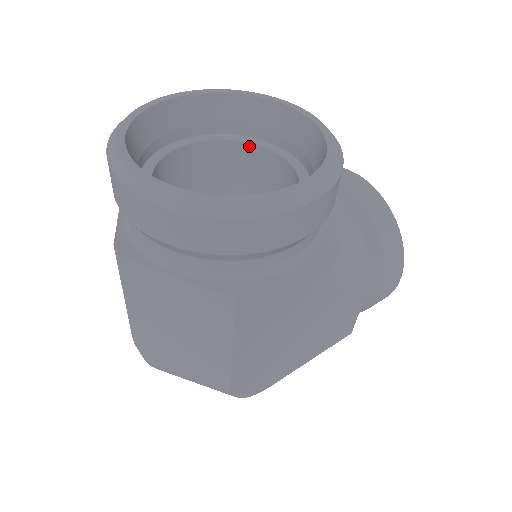
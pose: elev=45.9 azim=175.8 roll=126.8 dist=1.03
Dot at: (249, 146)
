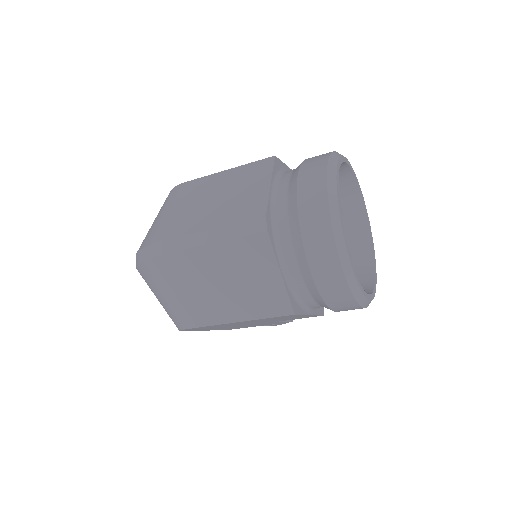
Dot at: occluded
